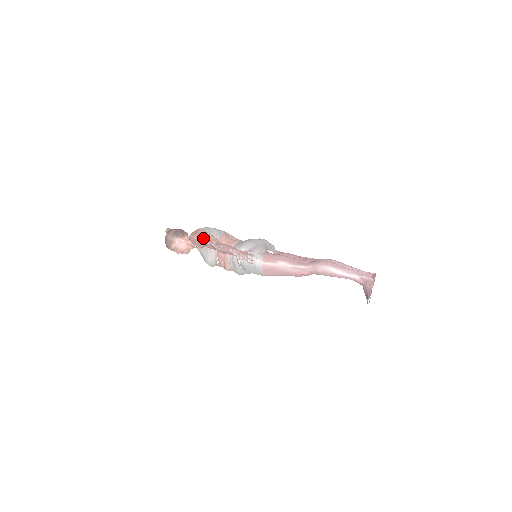
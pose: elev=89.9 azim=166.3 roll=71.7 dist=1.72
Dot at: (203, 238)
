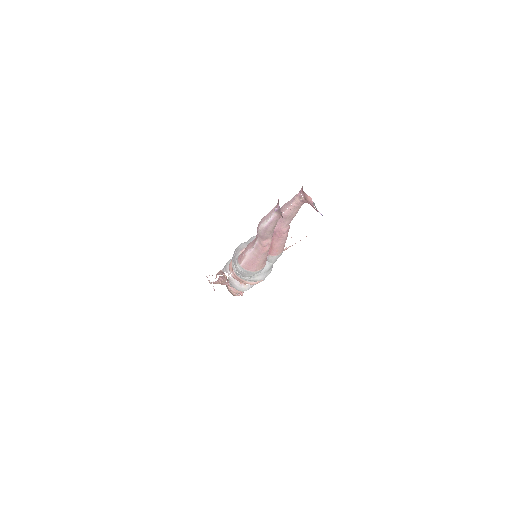
Dot at: occluded
